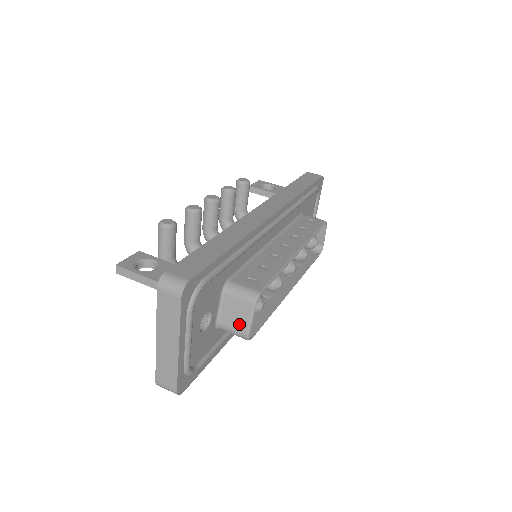
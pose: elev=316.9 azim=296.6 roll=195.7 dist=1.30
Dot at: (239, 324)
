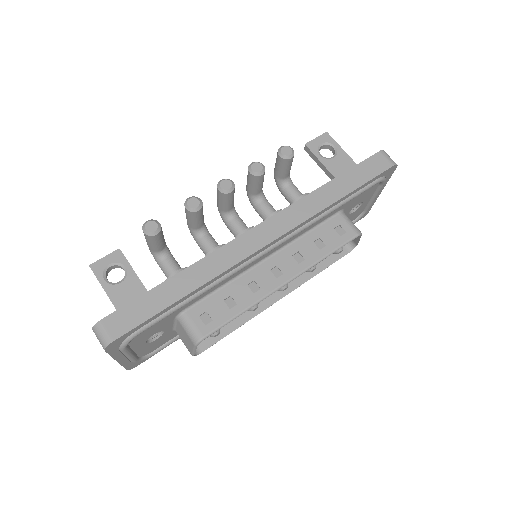
Dot at: (187, 345)
